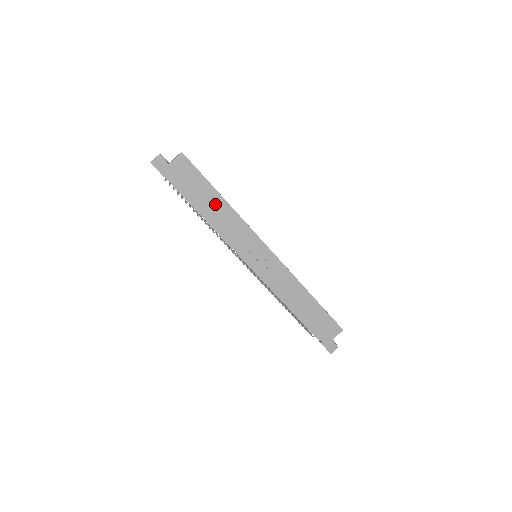
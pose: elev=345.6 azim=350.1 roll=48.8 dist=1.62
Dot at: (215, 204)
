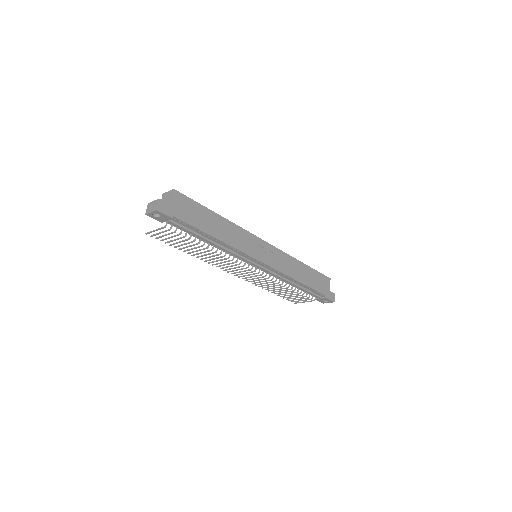
Dot at: (217, 223)
